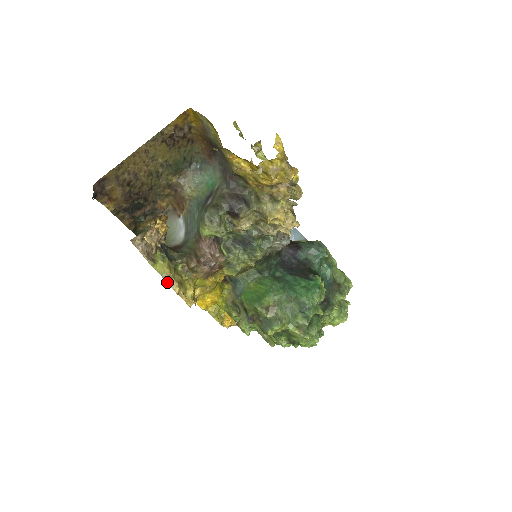
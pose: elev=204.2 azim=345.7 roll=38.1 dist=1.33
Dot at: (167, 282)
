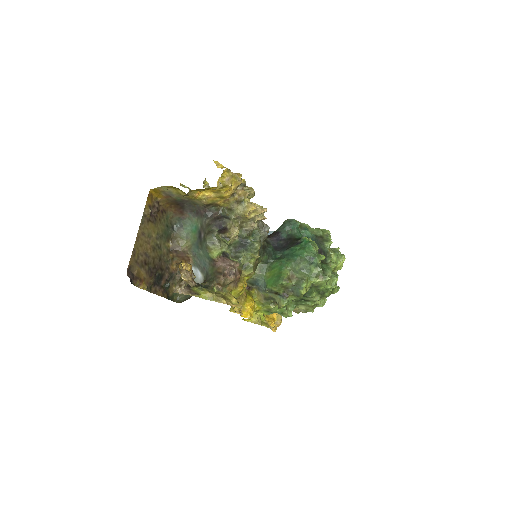
Dot at: (215, 301)
